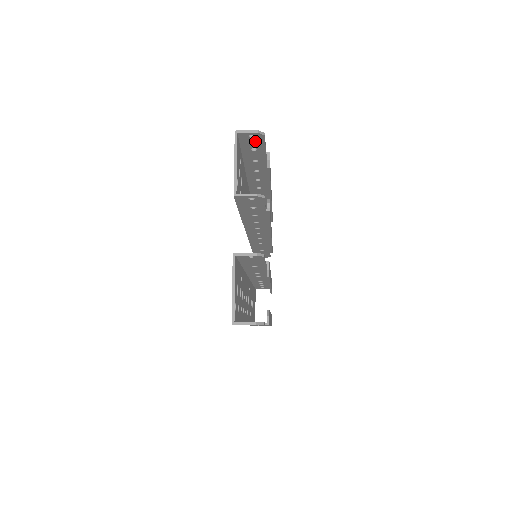
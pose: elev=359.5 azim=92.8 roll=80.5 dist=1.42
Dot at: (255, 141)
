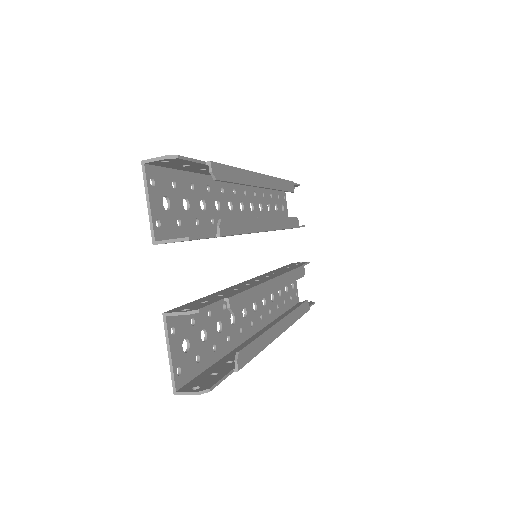
Dot at: (176, 162)
